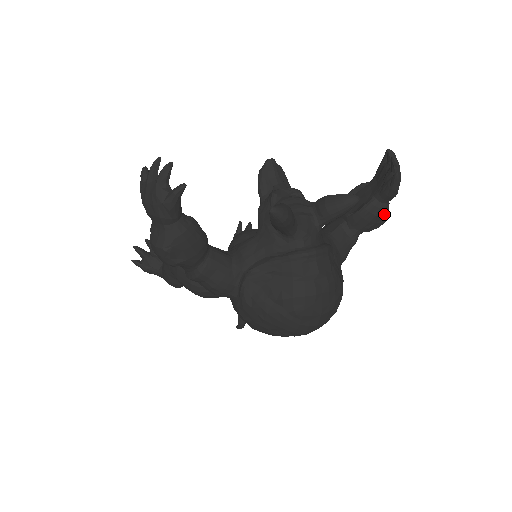
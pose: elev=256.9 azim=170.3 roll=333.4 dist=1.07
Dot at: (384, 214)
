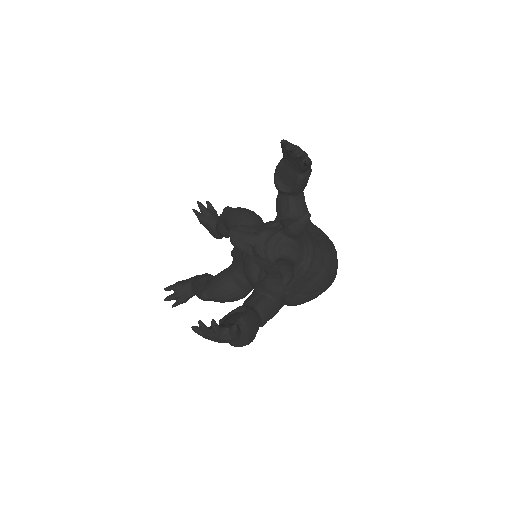
Dot at: (310, 172)
